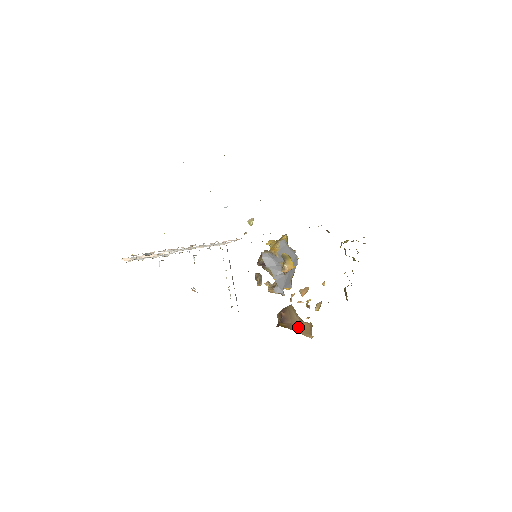
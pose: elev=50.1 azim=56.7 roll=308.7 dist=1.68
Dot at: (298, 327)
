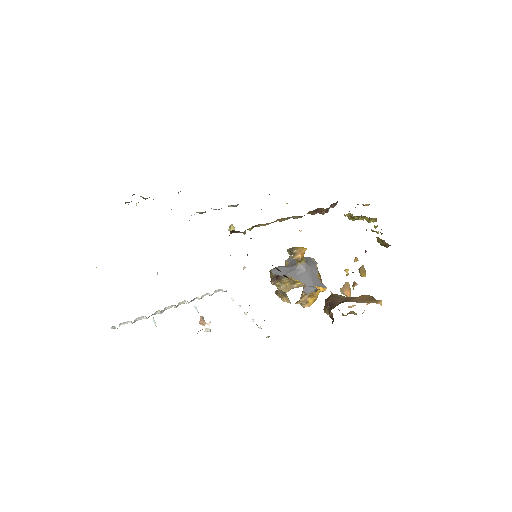
Dot at: (353, 299)
